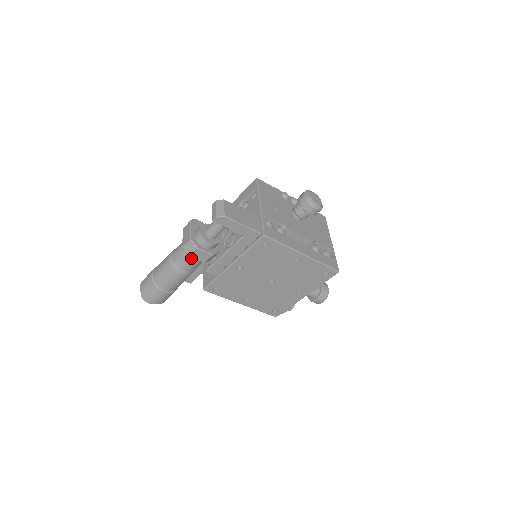
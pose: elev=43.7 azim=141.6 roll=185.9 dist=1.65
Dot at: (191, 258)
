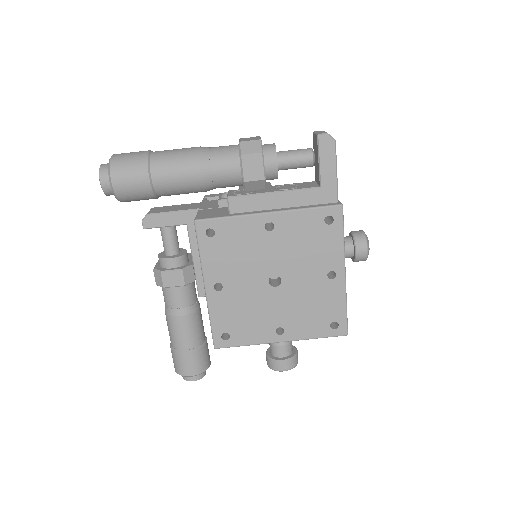
Dot at: (236, 162)
